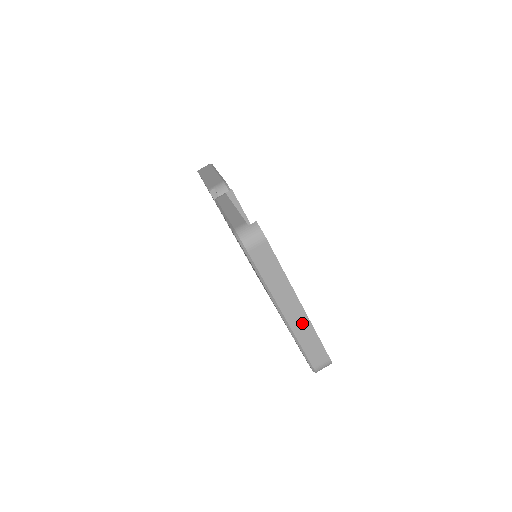
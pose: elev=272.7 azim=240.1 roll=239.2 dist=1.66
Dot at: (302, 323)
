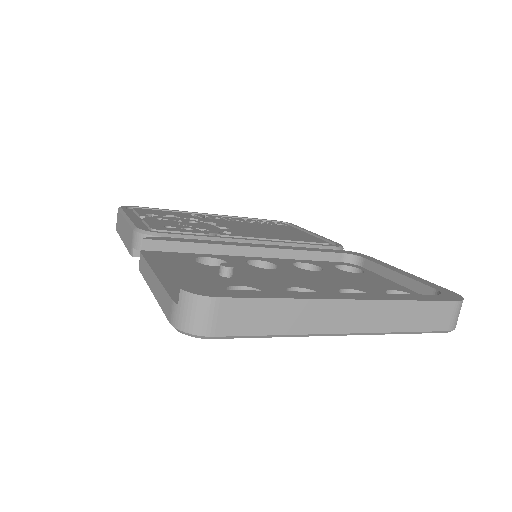
Dot at: (379, 313)
